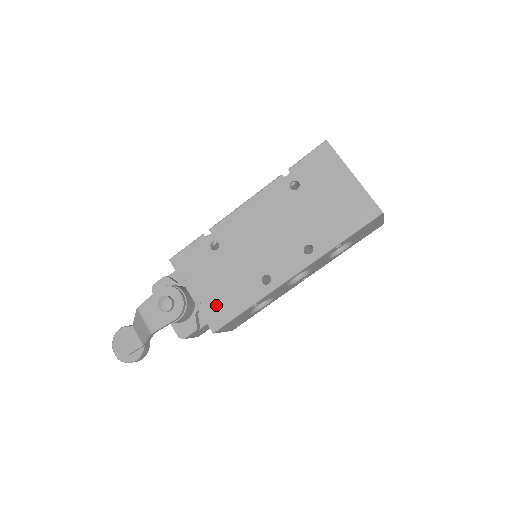
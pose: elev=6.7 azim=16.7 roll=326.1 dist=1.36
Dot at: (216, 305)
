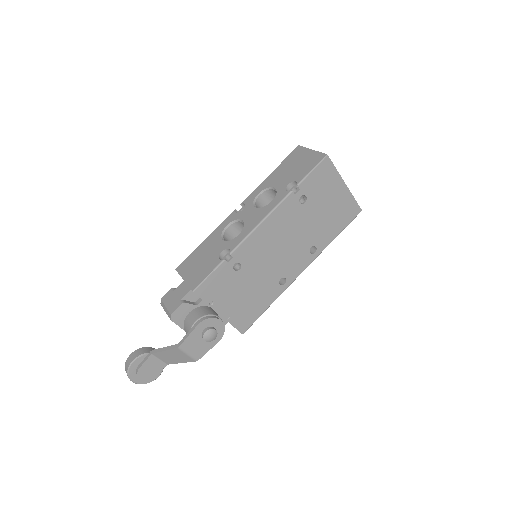
Dot at: (243, 314)
